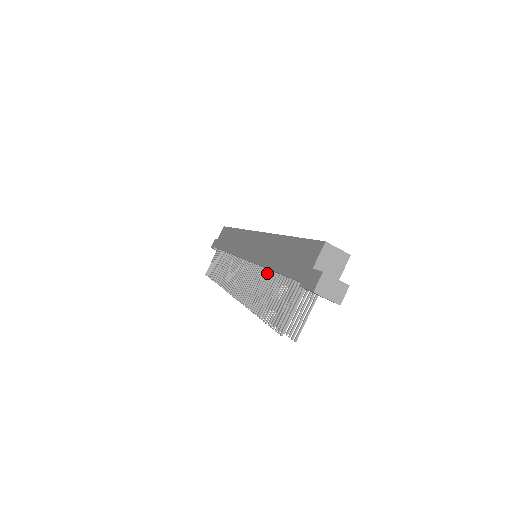
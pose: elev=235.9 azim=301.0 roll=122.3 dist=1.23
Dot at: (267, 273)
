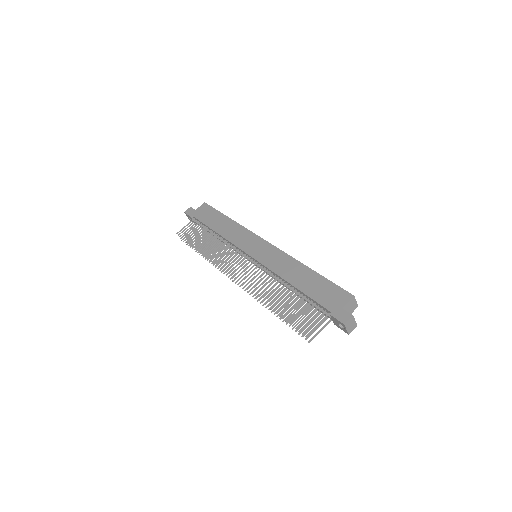
Dot at: (282, 283)
